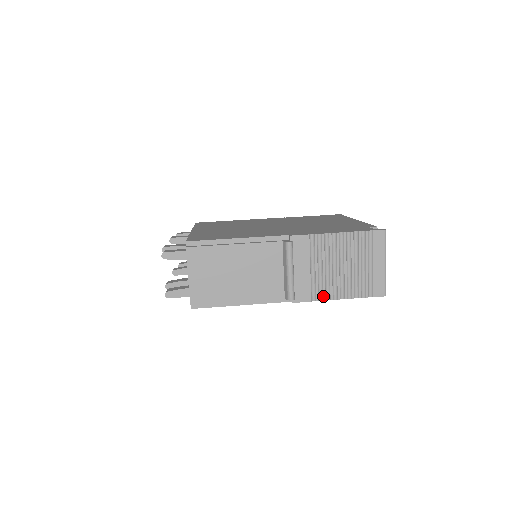
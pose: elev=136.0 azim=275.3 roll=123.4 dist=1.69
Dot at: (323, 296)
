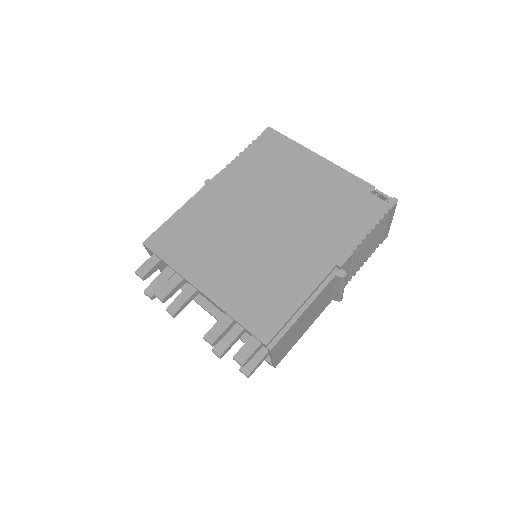
Dot at: (354, 274)
